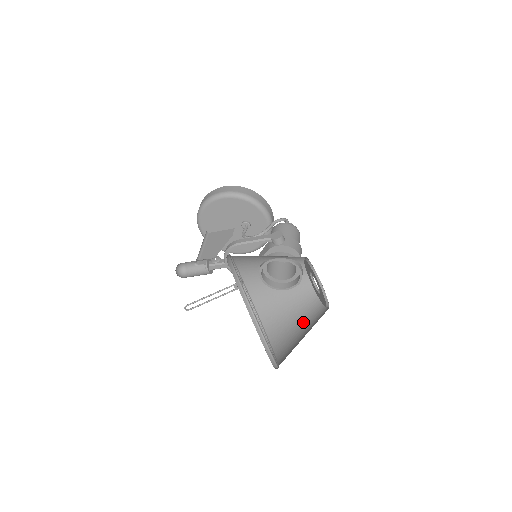
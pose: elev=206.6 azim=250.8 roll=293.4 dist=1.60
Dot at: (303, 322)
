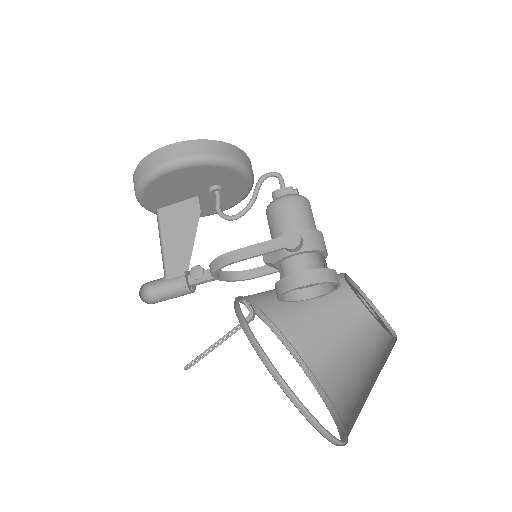
Dot at: (348, 339)
